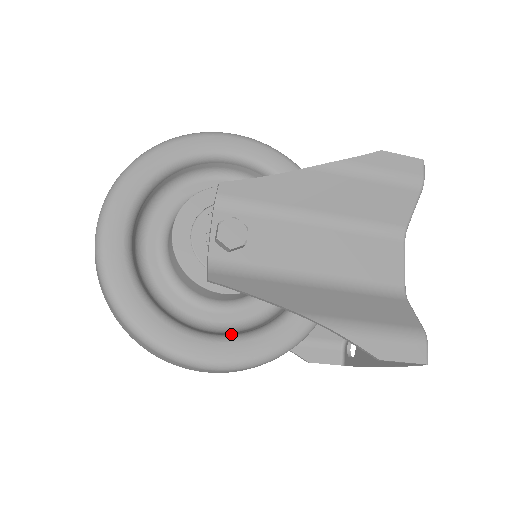
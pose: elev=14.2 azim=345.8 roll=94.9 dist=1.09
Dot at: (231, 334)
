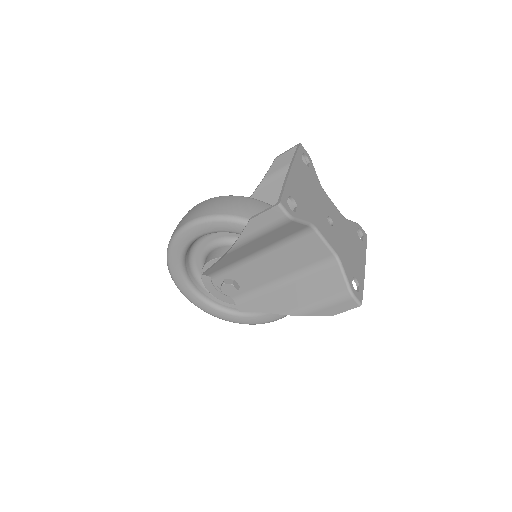
Dot at: occluded
